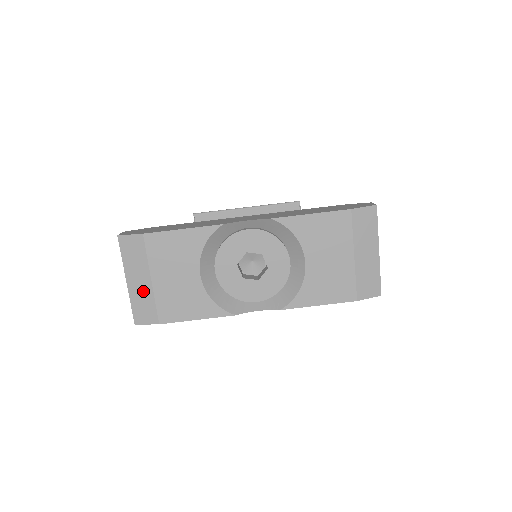
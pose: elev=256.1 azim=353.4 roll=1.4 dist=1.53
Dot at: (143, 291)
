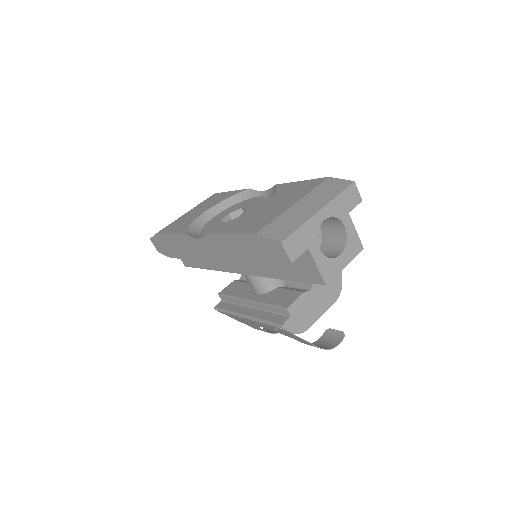
Dot at: occluded
